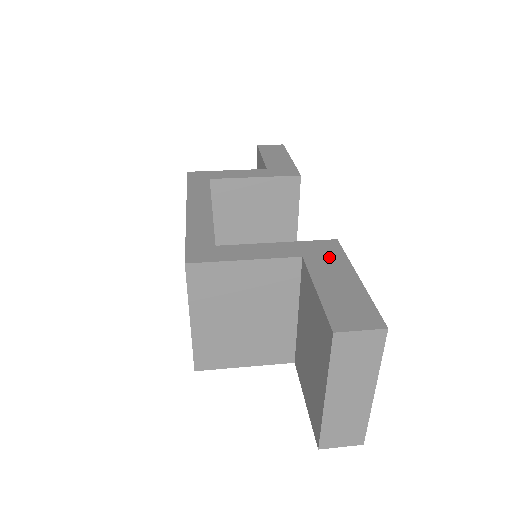
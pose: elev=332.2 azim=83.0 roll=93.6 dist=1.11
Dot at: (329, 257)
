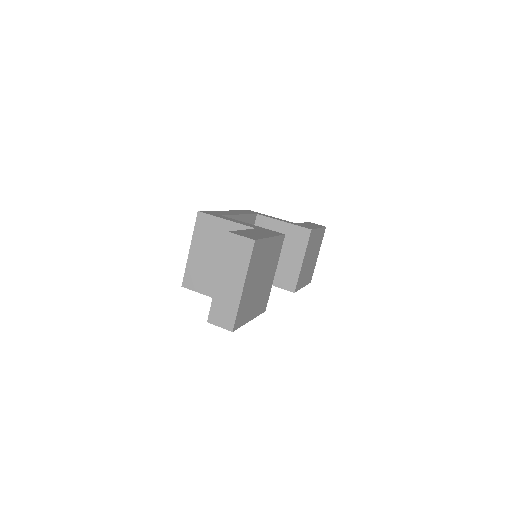
Dot at: (269, 232)
